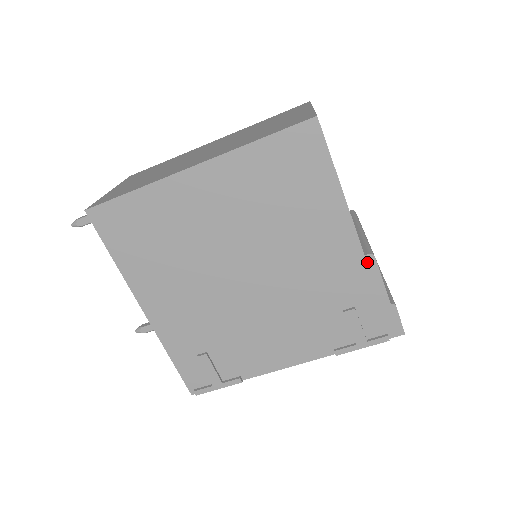
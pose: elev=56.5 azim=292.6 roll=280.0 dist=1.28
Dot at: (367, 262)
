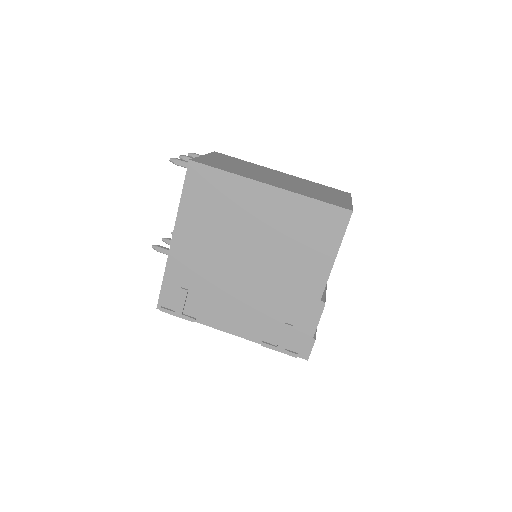
Dot at: (319, 305)
